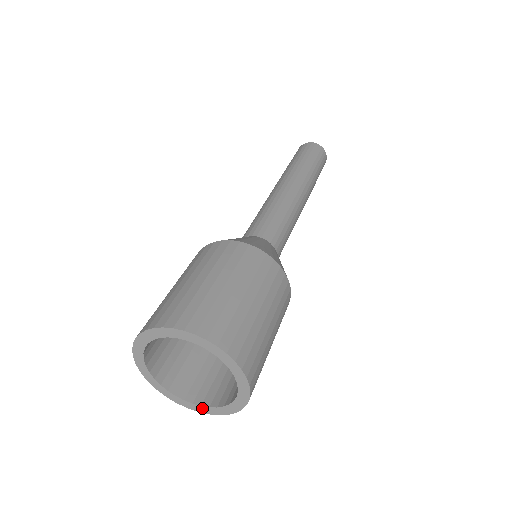
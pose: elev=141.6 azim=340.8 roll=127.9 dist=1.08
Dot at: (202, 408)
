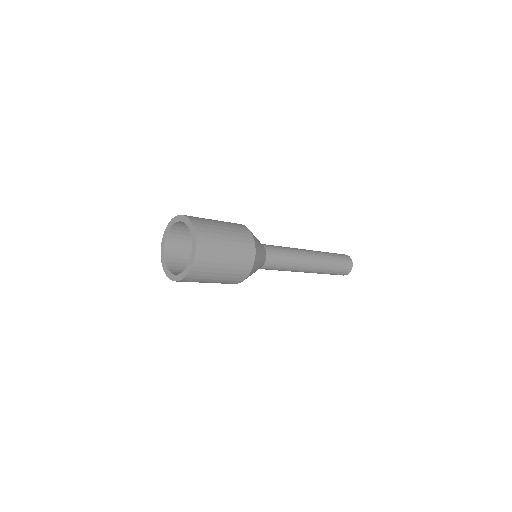
Dot at: (178, 276)
